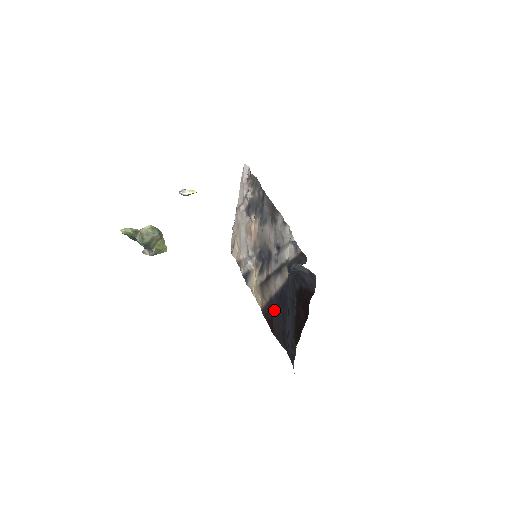
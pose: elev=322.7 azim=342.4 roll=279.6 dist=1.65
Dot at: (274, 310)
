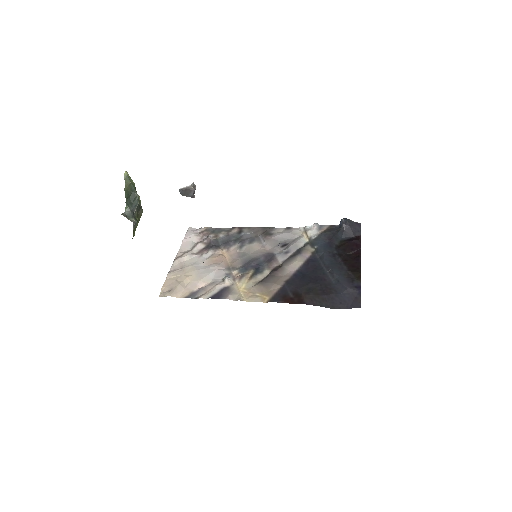
Dot at: (298, 284)
